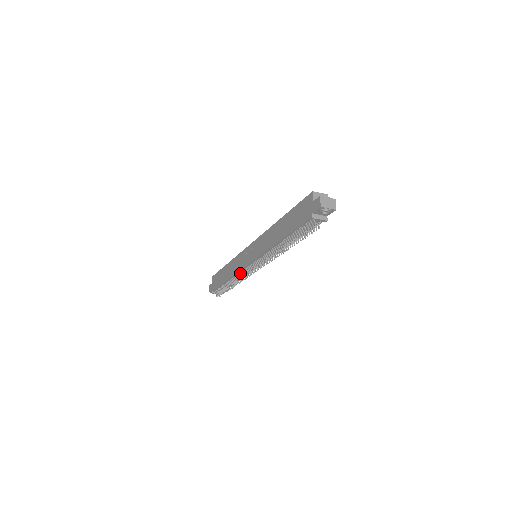
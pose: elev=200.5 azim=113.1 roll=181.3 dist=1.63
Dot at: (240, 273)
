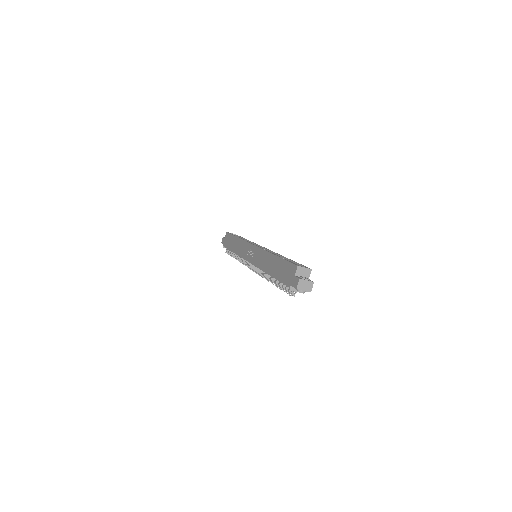
Dot at: occluded
